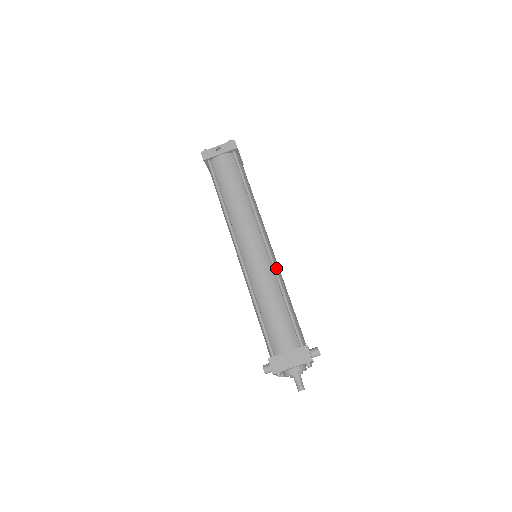
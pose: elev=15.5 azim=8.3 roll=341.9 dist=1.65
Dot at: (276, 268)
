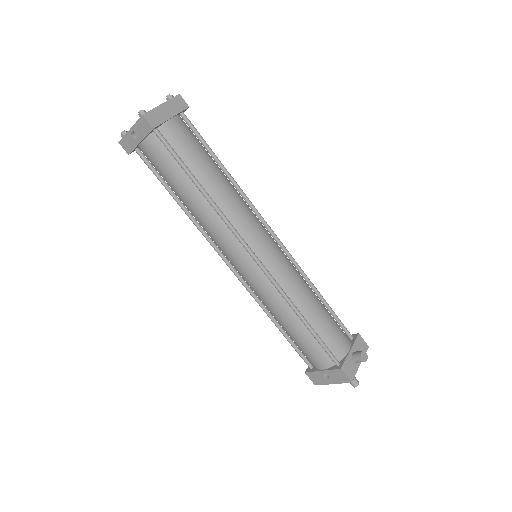
Dot at: (278, 287)
